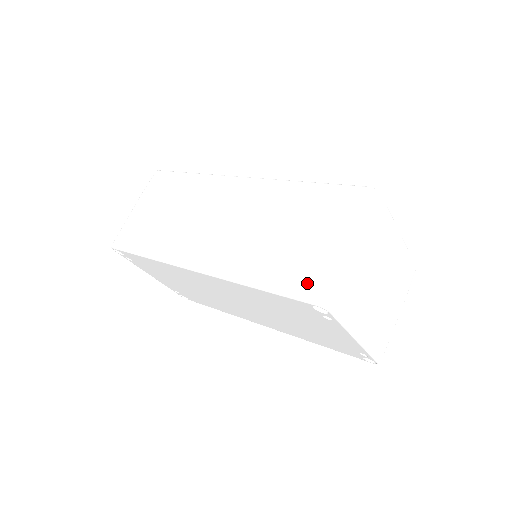
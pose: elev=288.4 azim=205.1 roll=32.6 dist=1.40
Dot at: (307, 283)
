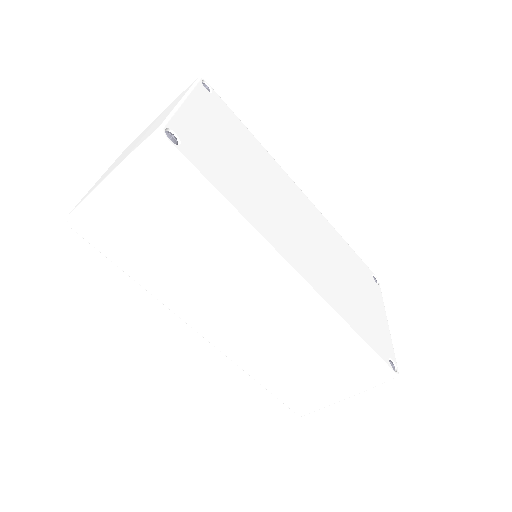
Dot at: (300, 404)
